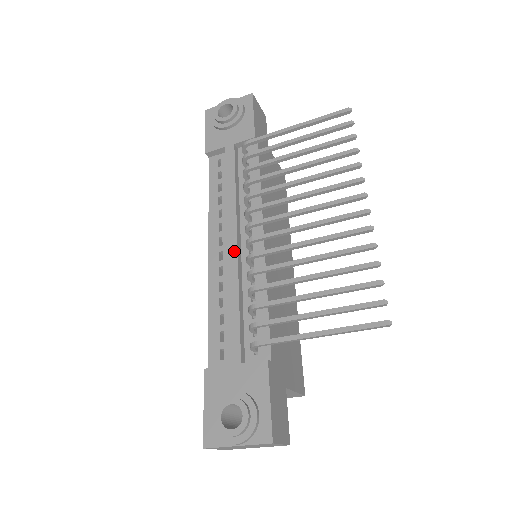
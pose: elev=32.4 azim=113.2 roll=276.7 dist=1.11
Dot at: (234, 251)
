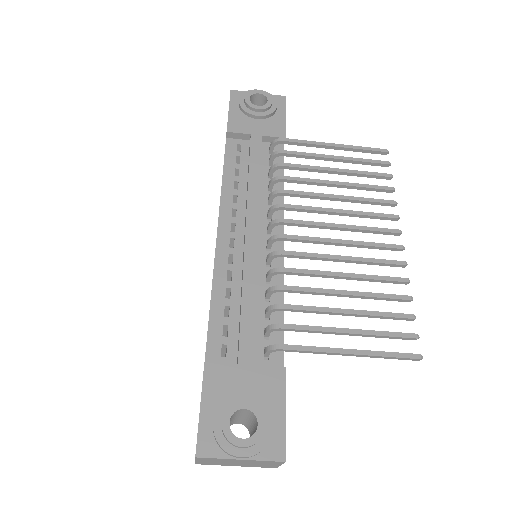
Dot at: (254, 242)
